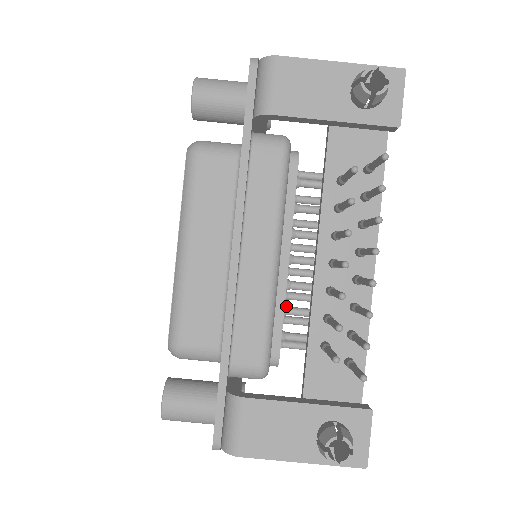
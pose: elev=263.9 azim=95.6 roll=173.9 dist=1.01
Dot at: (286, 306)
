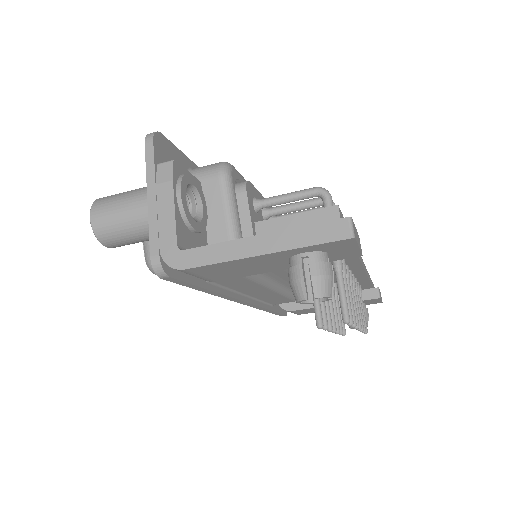
Dot at: occluded
